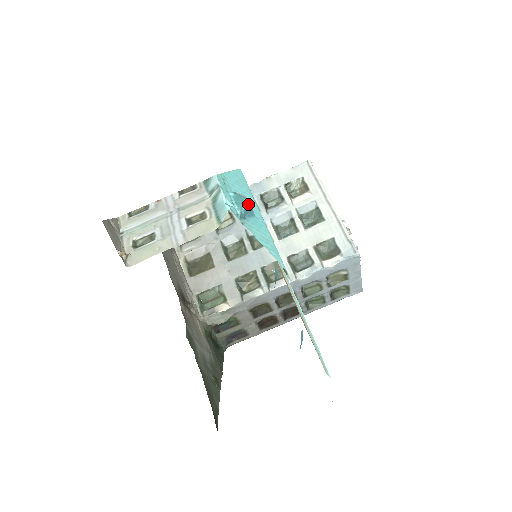
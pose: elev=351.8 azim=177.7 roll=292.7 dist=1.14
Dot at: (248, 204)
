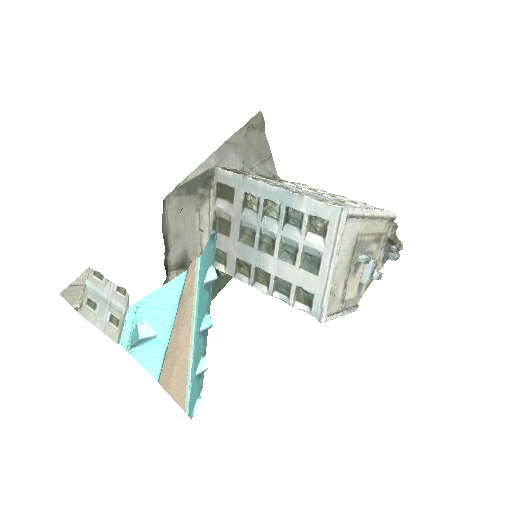
Dot at: (141, 340)
